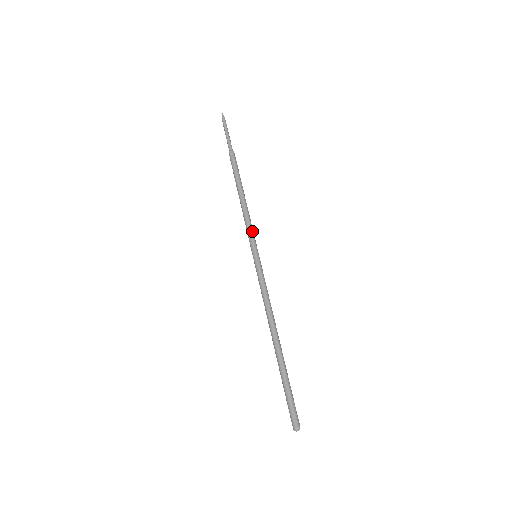
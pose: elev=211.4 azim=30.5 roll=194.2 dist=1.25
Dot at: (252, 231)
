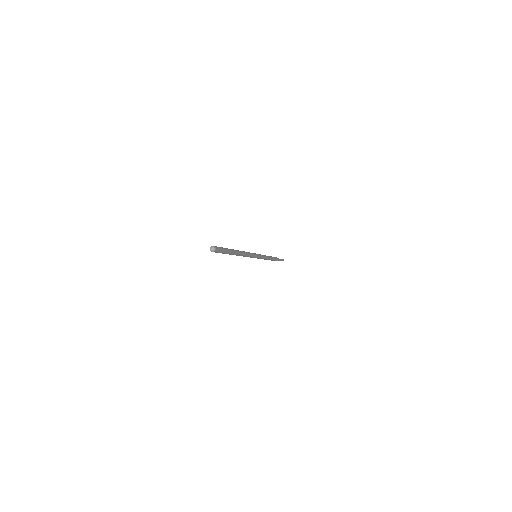
Dot at: (263, 256)
